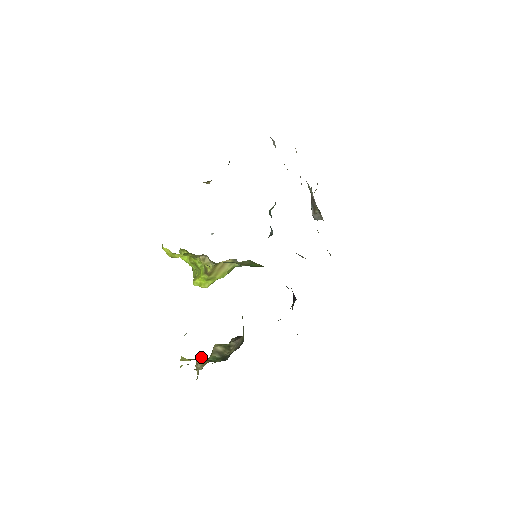
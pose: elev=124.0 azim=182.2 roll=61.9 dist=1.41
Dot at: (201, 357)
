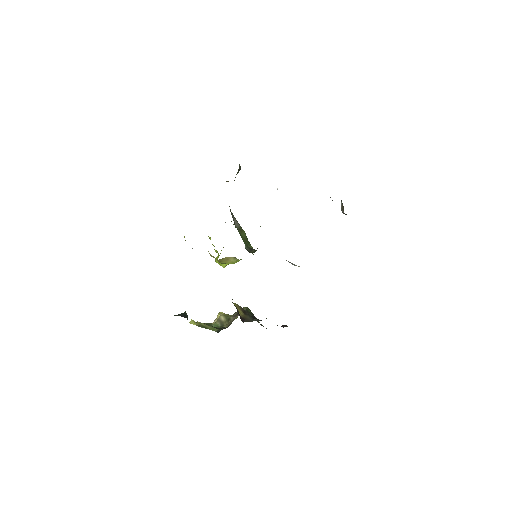
Dot at: (222, 312)
